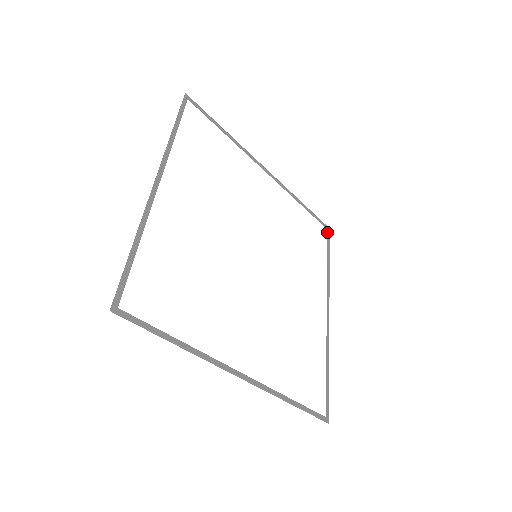
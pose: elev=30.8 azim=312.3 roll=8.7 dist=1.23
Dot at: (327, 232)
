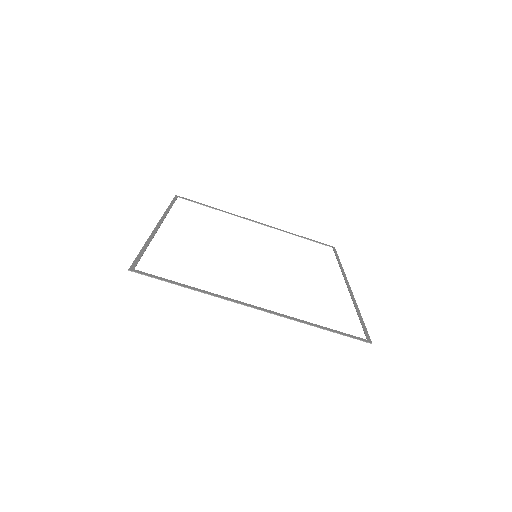
Dot at: occluded
